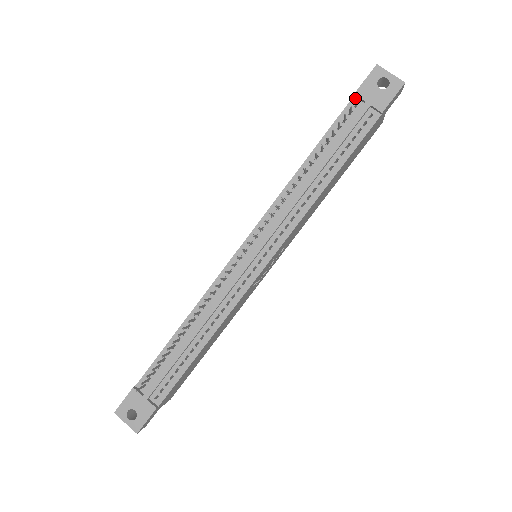
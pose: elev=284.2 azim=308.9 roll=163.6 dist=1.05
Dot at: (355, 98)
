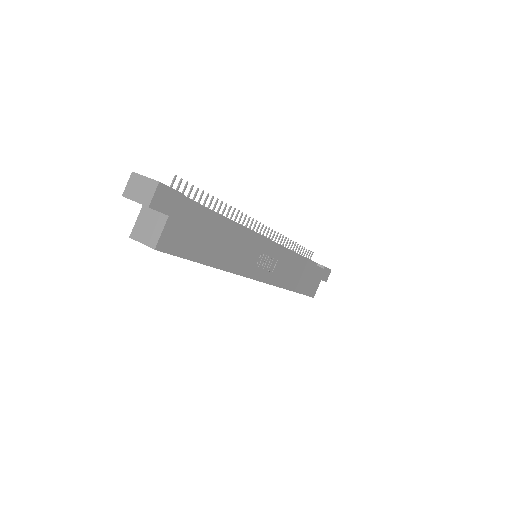
Dot at: occluded
